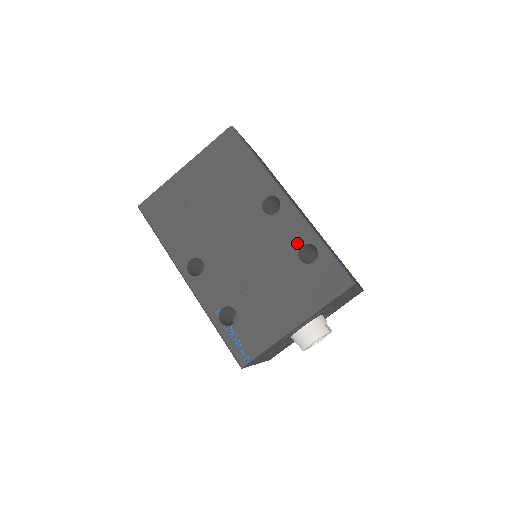
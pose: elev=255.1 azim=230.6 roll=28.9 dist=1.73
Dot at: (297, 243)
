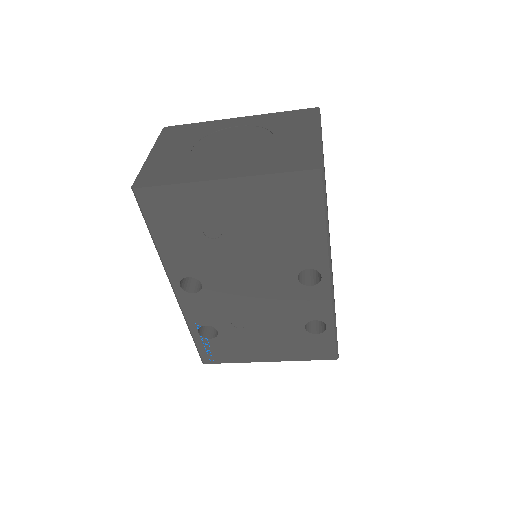
Dot at: (312, 316)
